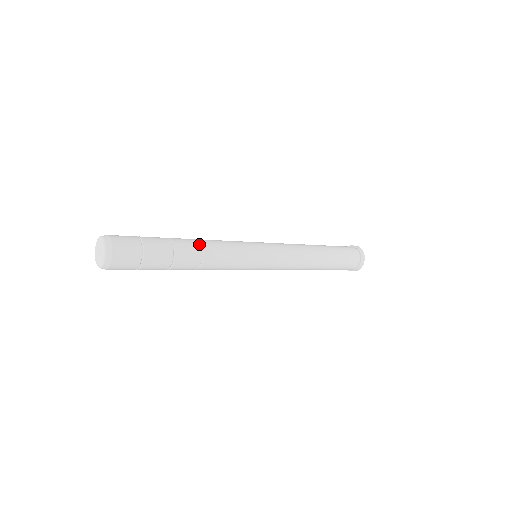
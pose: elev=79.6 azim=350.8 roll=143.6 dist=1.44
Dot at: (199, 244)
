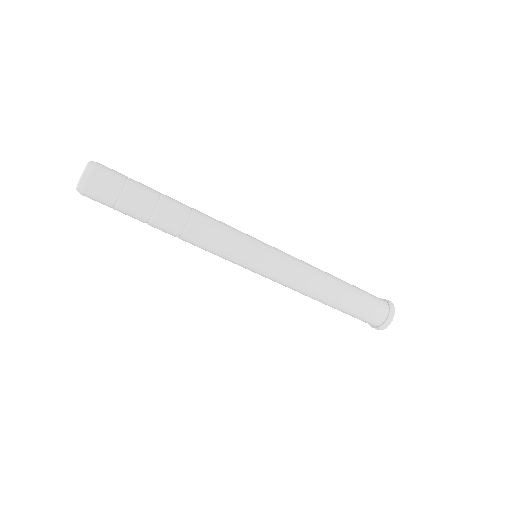
Dot at: (189, 213)
